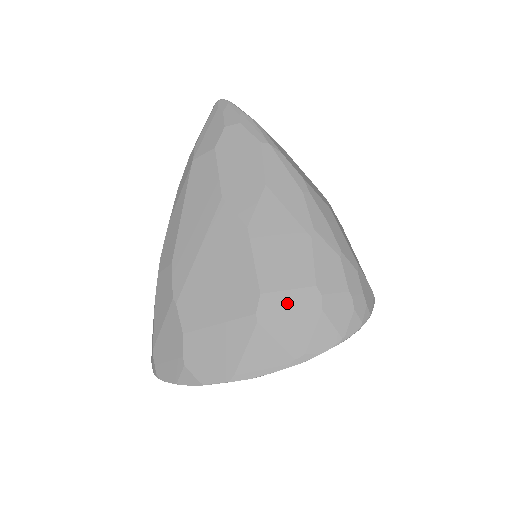
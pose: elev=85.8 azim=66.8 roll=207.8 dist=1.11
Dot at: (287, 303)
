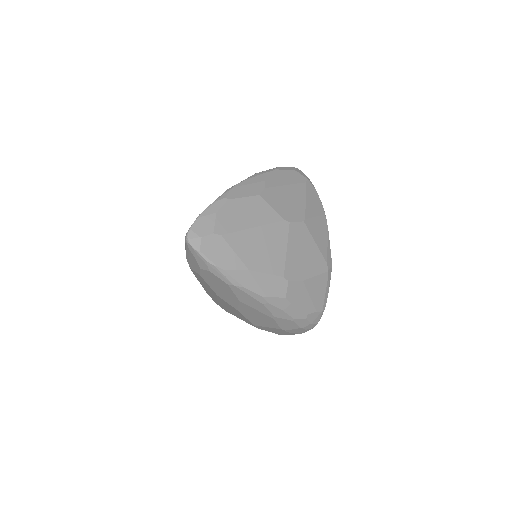
Dot at: occluded
